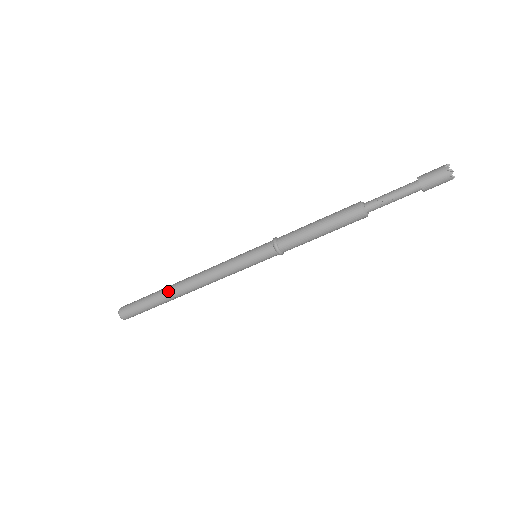
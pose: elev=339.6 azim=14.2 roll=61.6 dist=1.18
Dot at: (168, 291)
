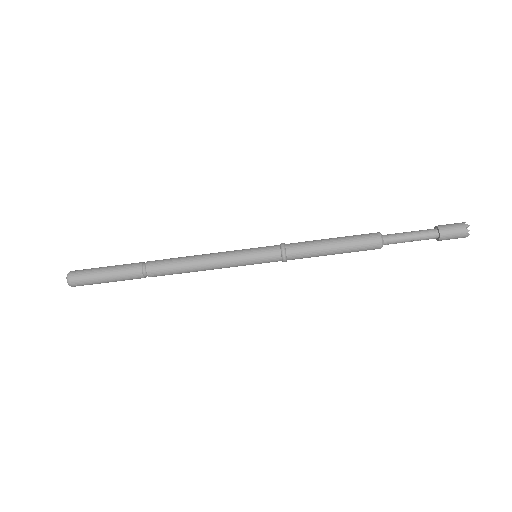
Dot at: (142, 273)
